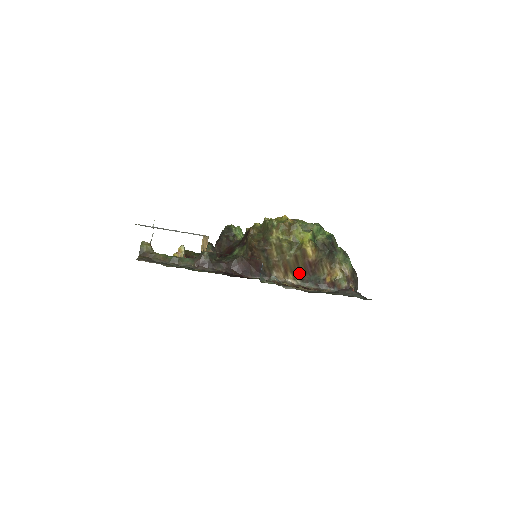
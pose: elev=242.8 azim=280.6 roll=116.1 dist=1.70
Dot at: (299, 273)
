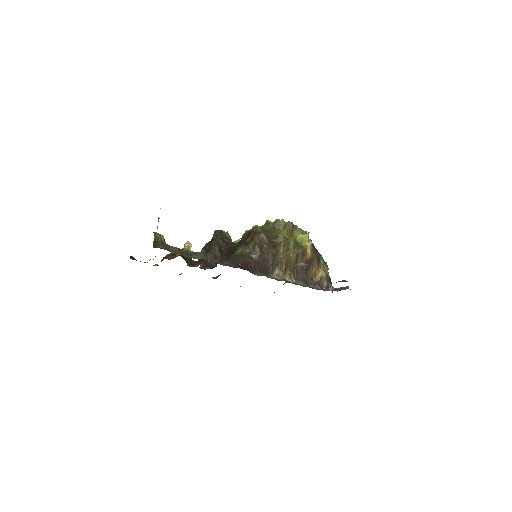
Dot at: (295, 271)
